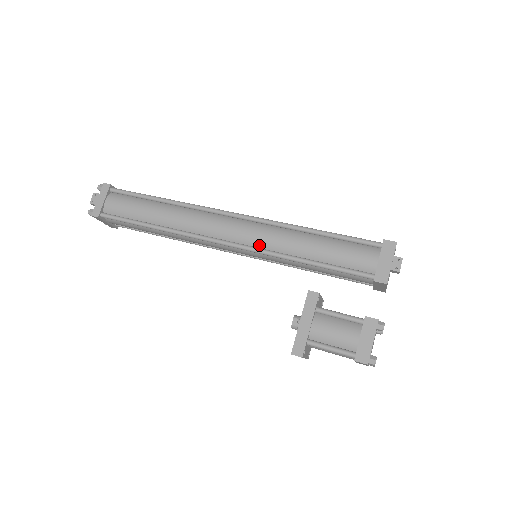
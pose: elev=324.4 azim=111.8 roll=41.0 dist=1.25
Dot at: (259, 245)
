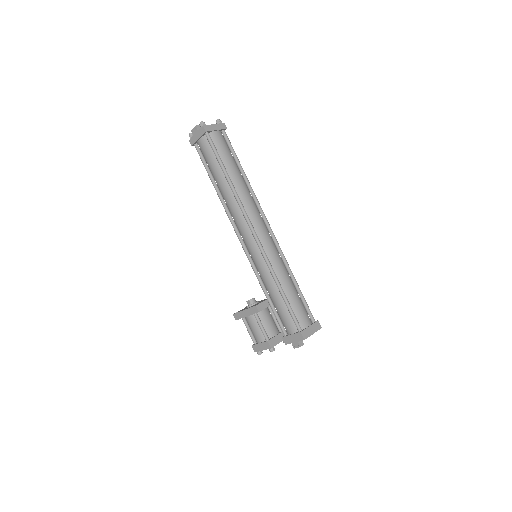
Dot at: (253, 261)
